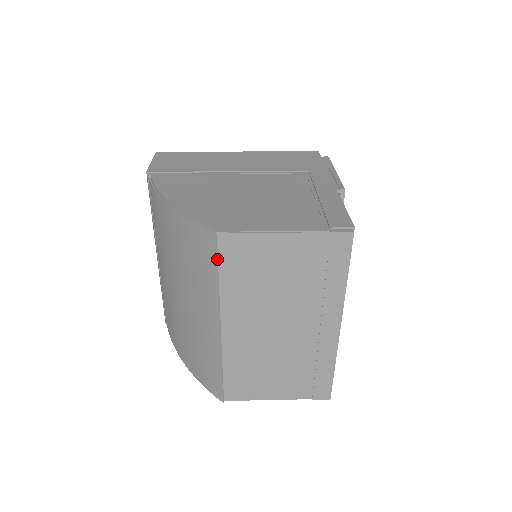
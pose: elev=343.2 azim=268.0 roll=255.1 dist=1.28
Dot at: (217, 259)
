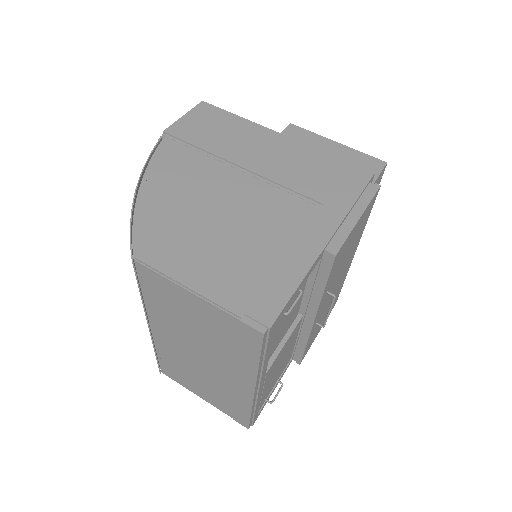
Dot at: (137, 280)
